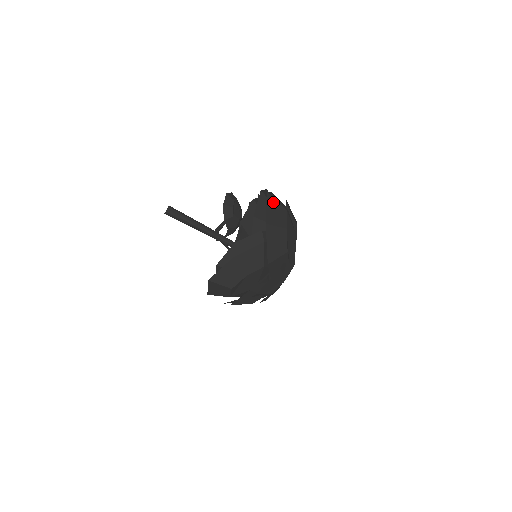
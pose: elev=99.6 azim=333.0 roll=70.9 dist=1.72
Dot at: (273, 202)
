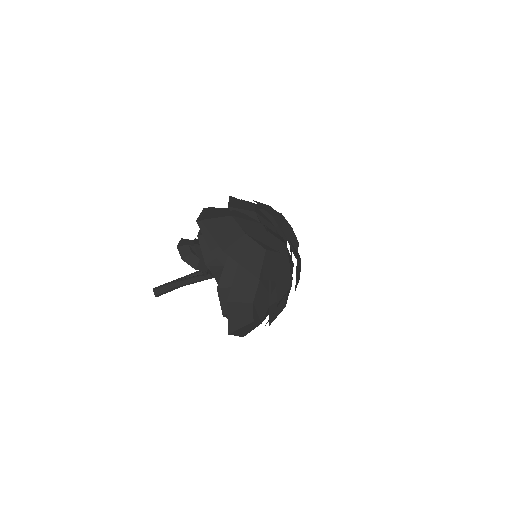
Dot at: (213, 223)
